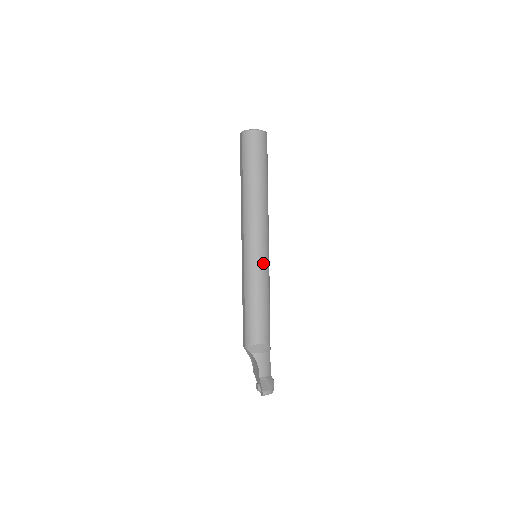
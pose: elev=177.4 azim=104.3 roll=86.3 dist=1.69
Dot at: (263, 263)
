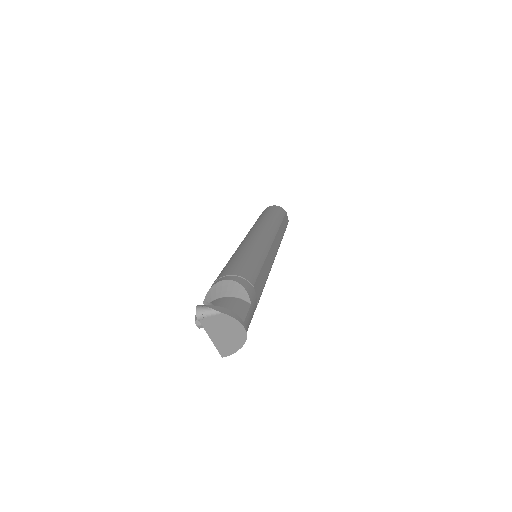
Dot at: (255, 241)
